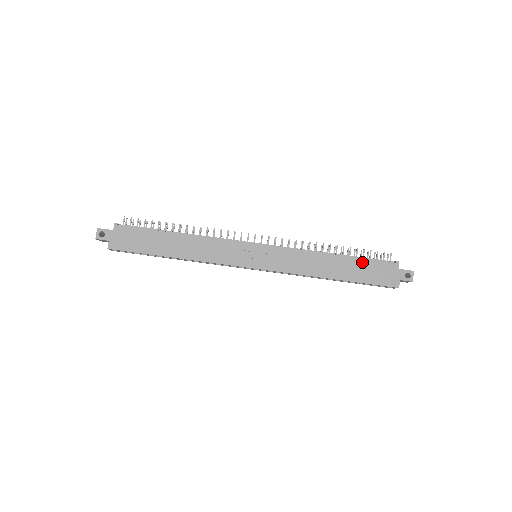
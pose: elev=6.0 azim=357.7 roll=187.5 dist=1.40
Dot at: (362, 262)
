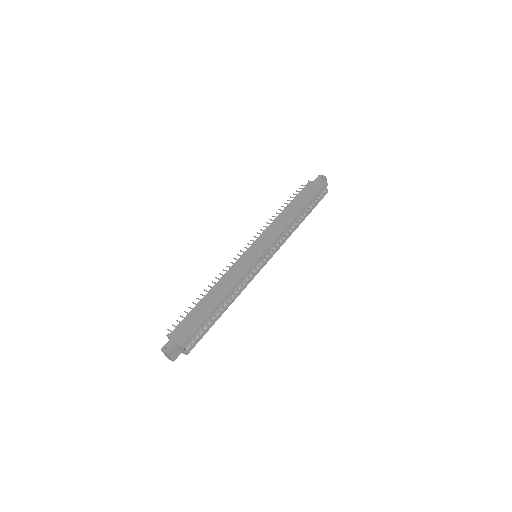
Dot at: (297, 197)
